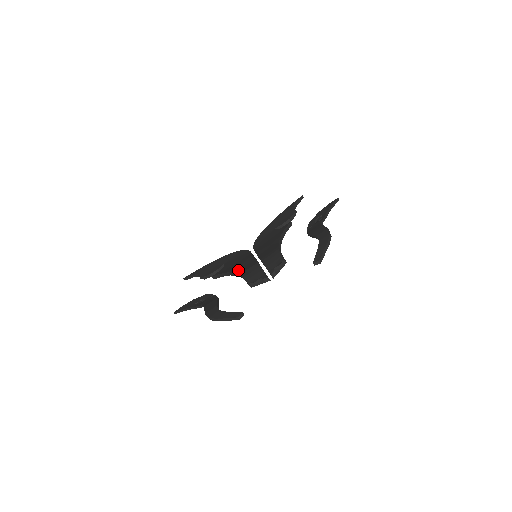
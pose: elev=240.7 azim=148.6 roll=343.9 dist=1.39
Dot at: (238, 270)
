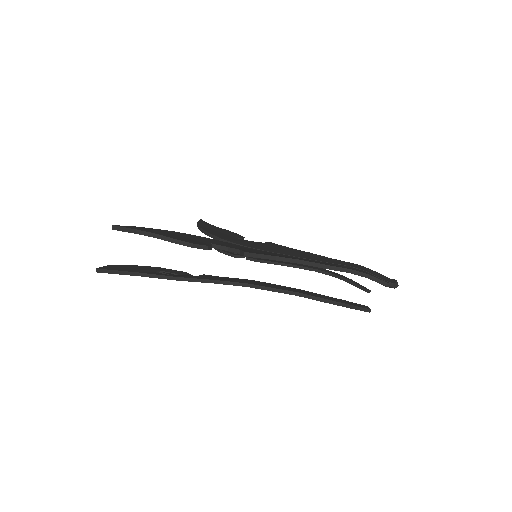
Dot at: occluded
